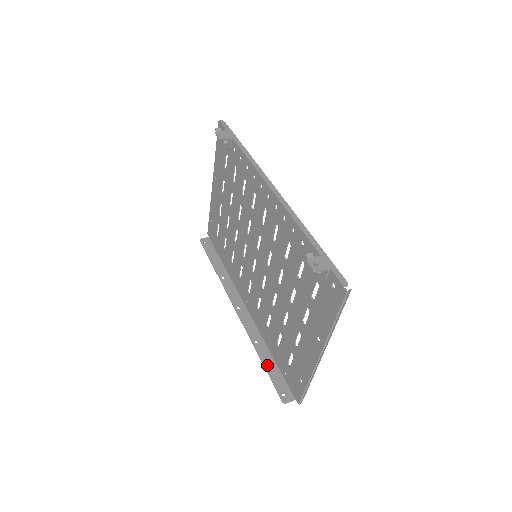
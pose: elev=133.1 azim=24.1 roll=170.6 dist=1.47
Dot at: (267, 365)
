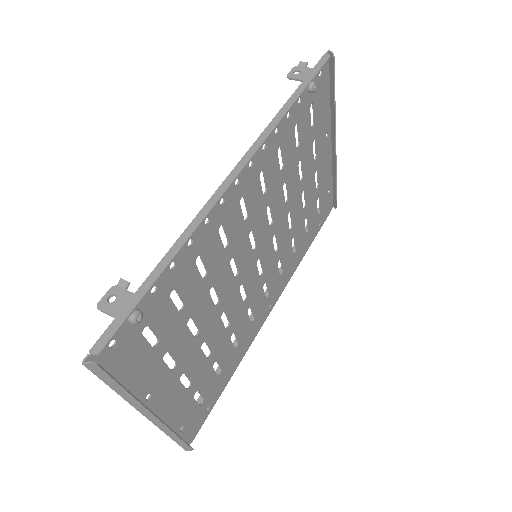
Dot at: occluded
